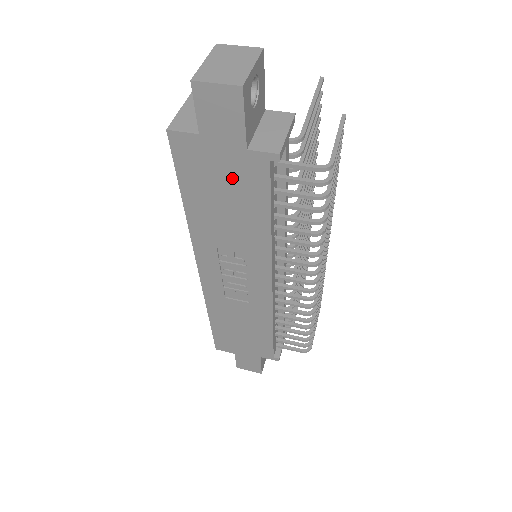
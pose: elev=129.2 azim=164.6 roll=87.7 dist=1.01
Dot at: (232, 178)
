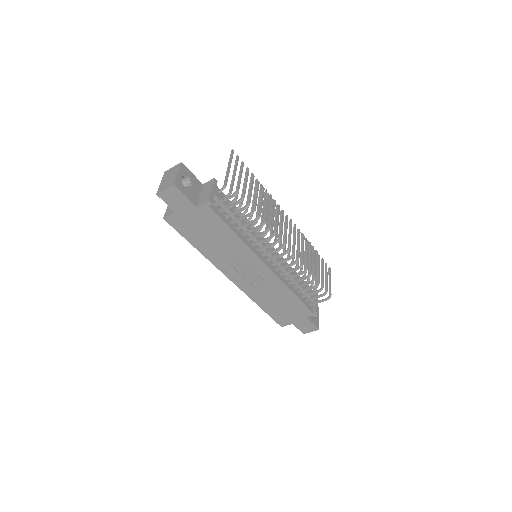
Dot at: (202, 223)
